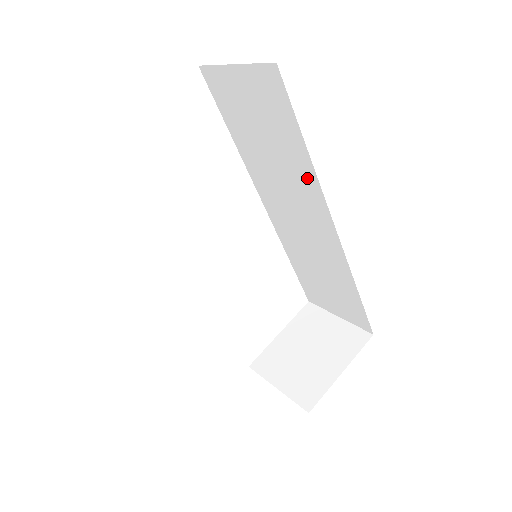
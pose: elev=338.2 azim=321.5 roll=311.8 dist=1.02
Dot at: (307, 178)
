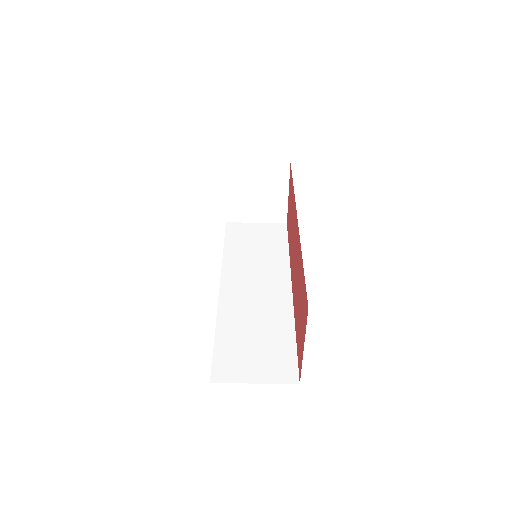
Dot at: occluded
